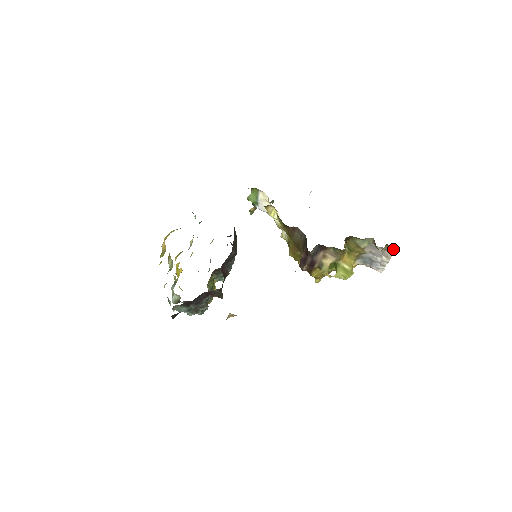
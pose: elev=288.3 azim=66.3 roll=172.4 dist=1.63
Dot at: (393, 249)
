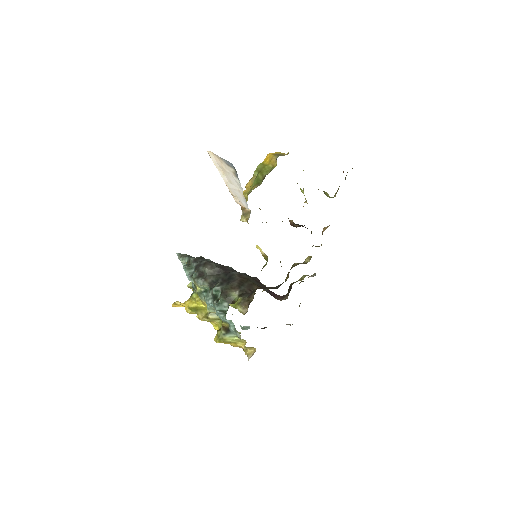
Dot at: occluded
